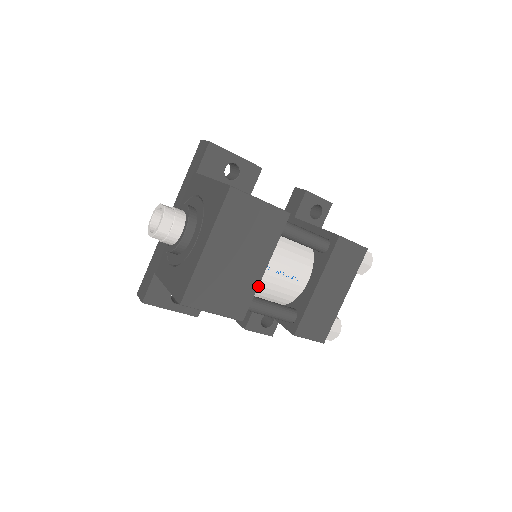
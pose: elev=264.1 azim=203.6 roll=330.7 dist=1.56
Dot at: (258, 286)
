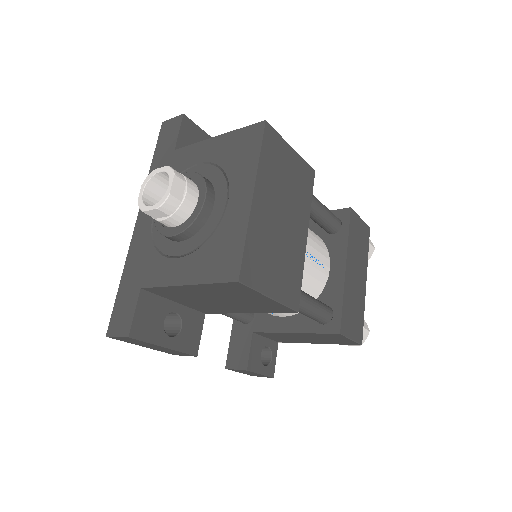
Dot at: occluded
